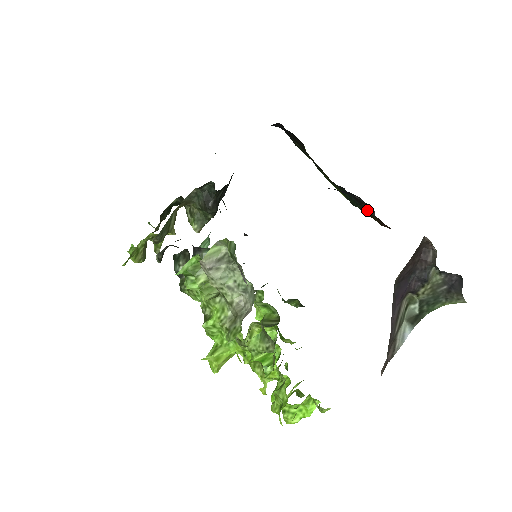
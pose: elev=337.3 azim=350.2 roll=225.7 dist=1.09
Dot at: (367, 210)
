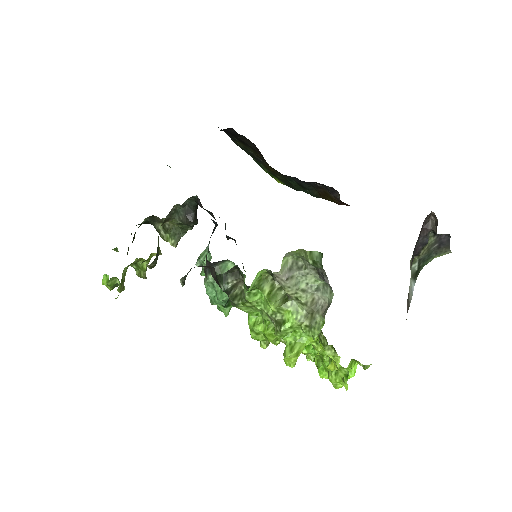
Dot at: (323, 193)
